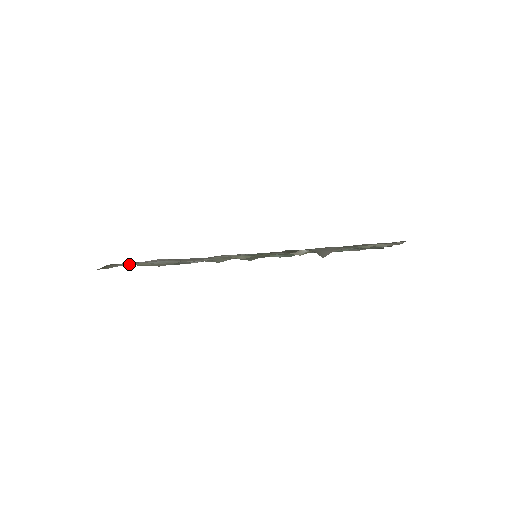
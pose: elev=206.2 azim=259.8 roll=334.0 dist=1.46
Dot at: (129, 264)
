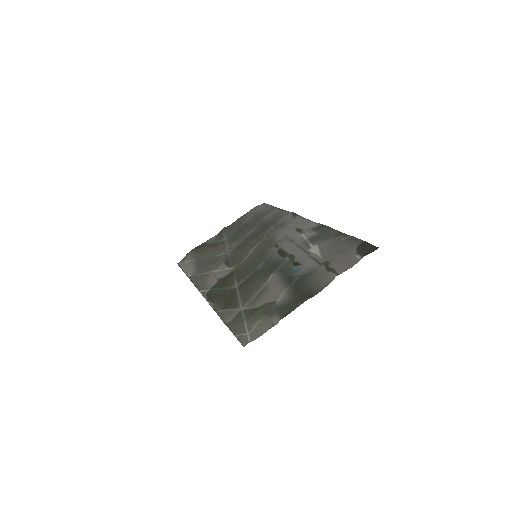
Dot at: (200, 250)
